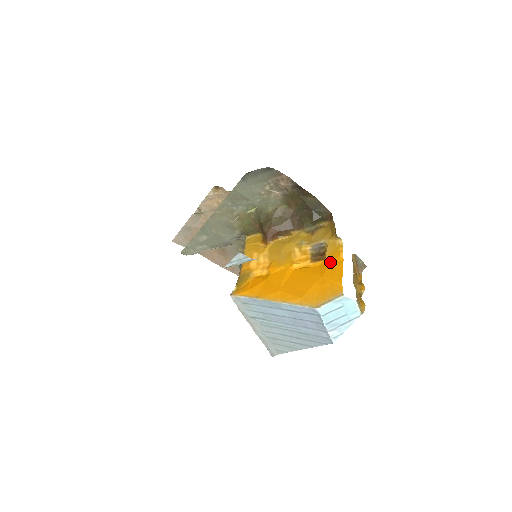
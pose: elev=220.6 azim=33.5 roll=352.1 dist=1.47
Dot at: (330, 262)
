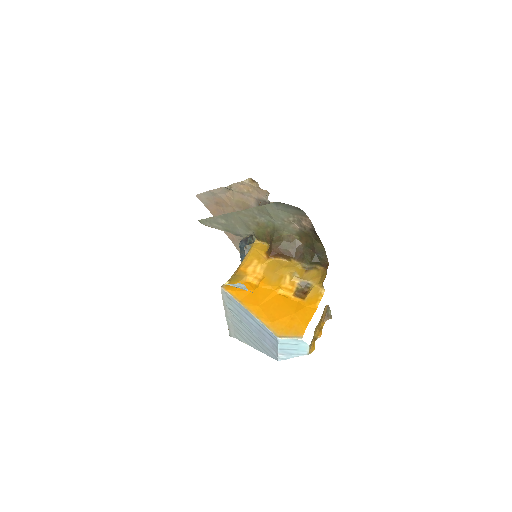
Dot at: (307, 304)
